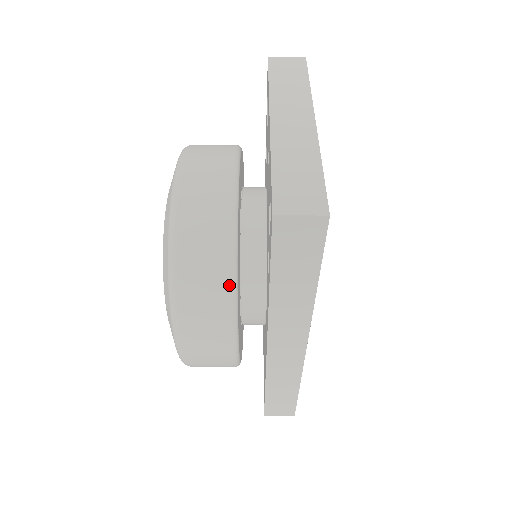
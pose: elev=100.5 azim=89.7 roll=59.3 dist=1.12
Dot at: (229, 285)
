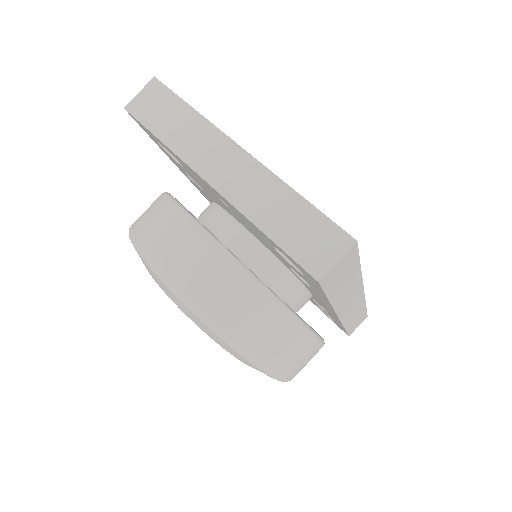
Dot at: (291, 321)
